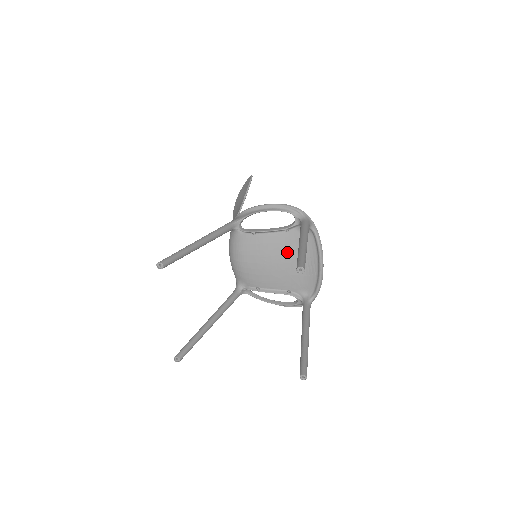
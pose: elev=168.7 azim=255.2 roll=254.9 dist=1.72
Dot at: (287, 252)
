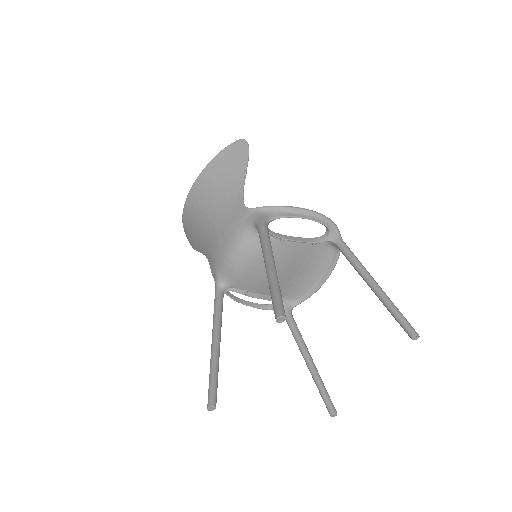
Dot at: (300, 263)
